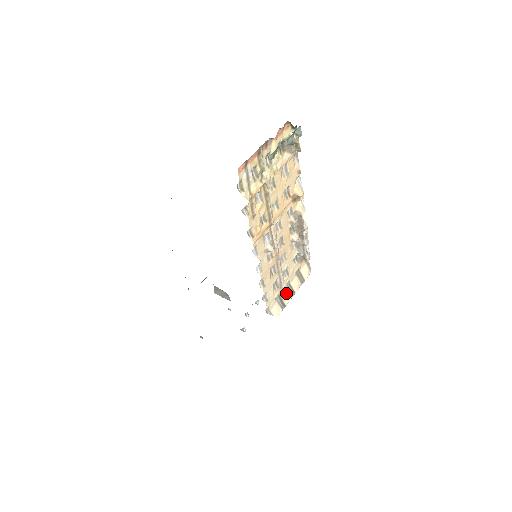
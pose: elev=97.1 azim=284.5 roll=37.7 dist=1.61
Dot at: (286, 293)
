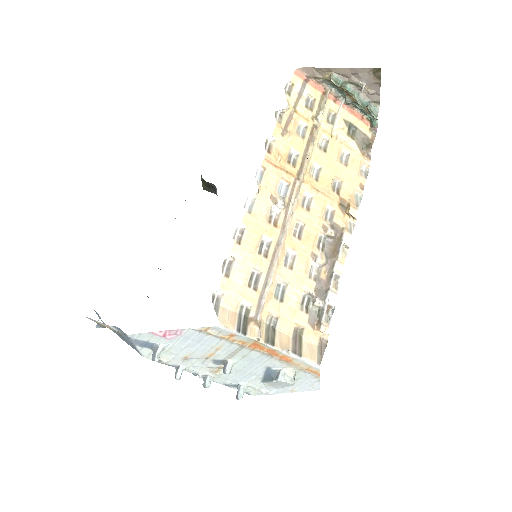
Dot at: (260, 323)
